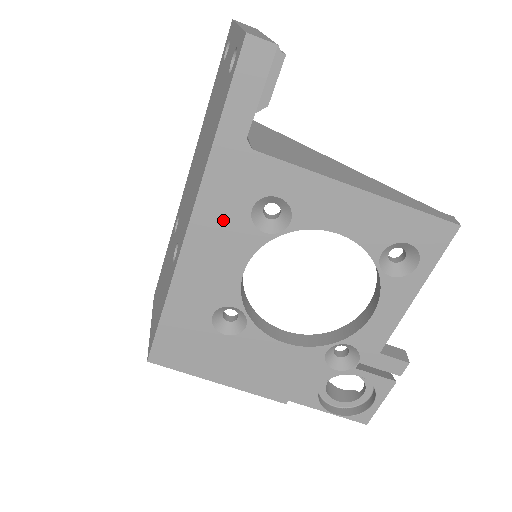
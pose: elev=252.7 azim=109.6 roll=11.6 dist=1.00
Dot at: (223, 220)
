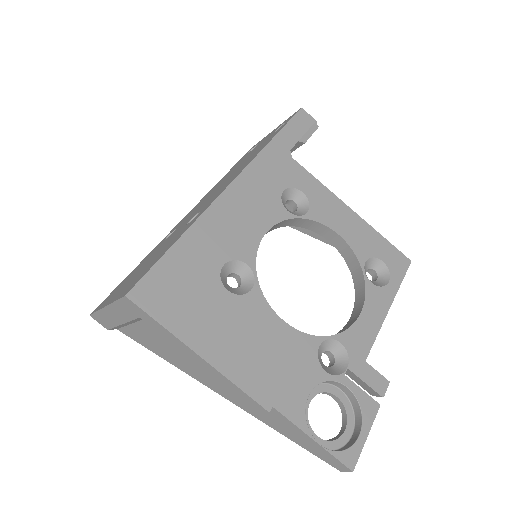
Dot at: (260, 189)
